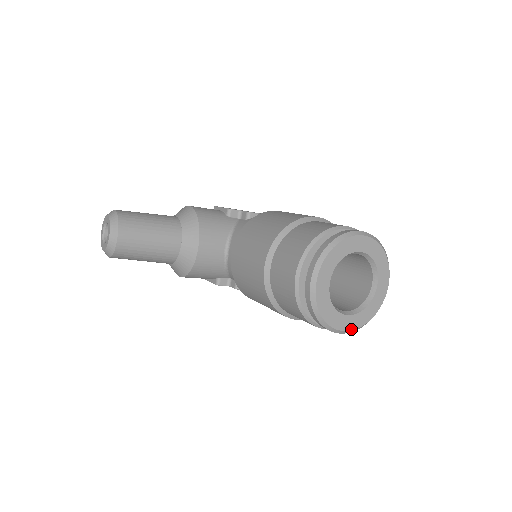
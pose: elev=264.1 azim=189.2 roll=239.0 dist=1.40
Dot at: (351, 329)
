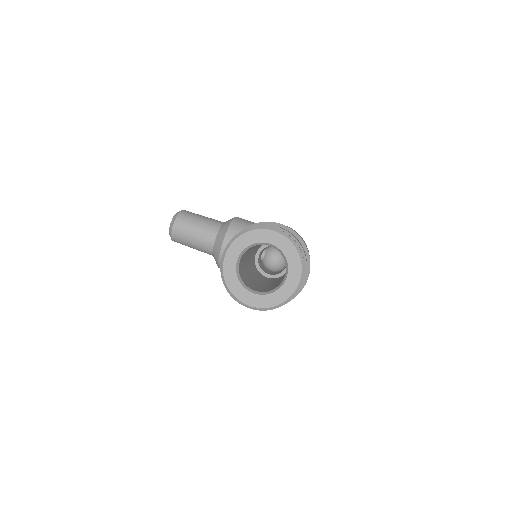
Dot at: (255, 306)
